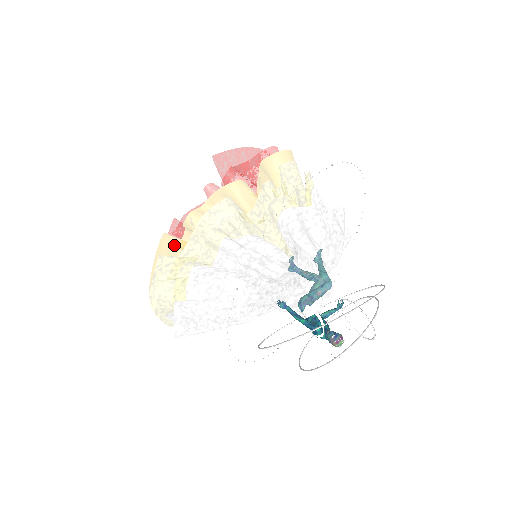
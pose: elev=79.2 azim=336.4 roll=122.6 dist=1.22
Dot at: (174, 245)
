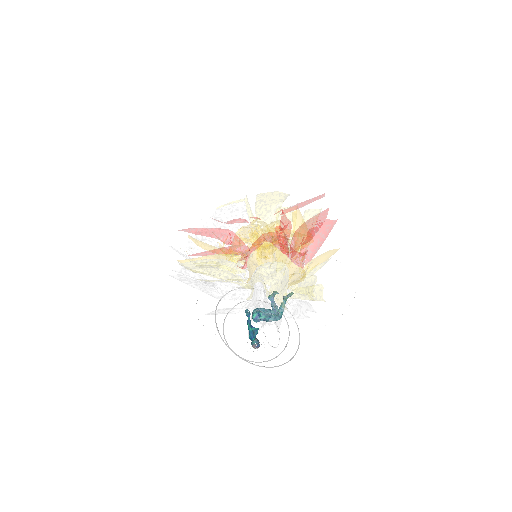
Dot at: occluded
